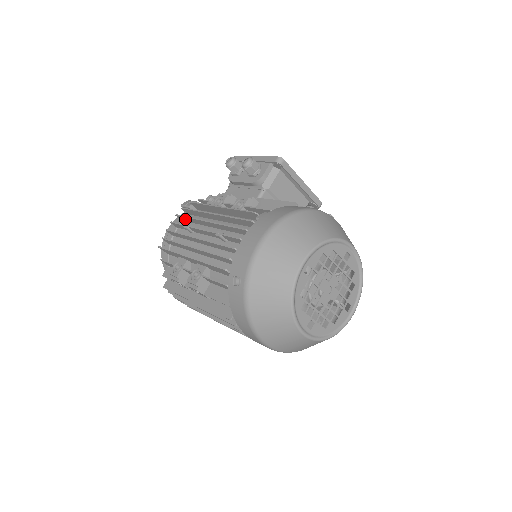
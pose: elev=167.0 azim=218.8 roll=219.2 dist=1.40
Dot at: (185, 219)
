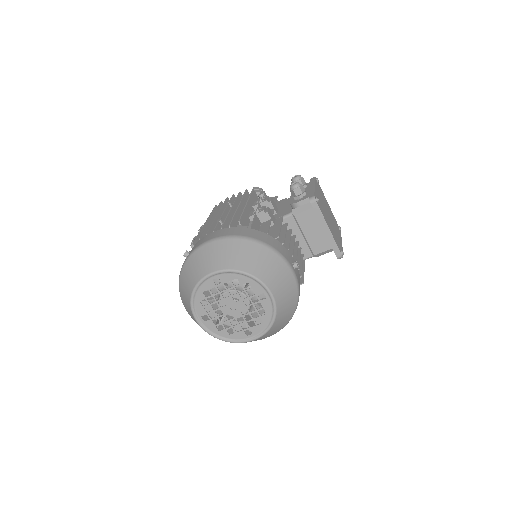
Dot at: (239, 198)
